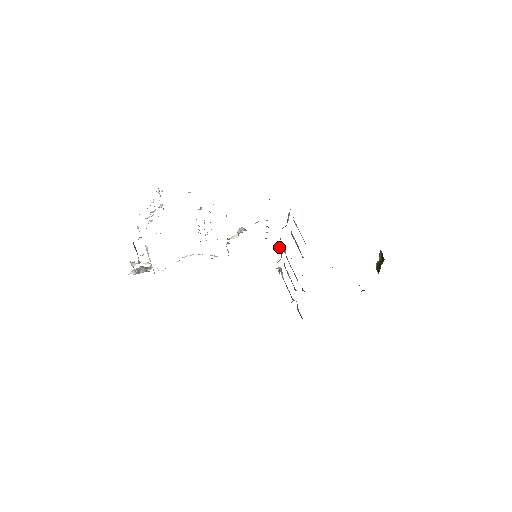
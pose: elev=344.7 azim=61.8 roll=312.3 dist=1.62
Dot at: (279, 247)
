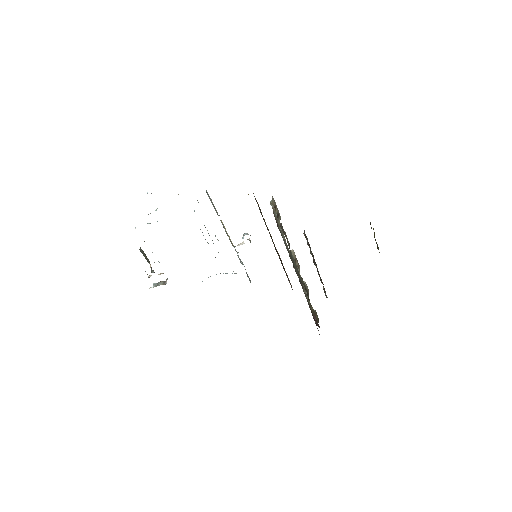
Dot at: occluded
